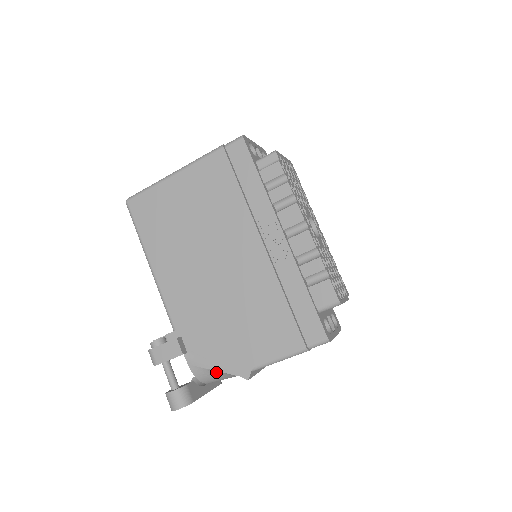
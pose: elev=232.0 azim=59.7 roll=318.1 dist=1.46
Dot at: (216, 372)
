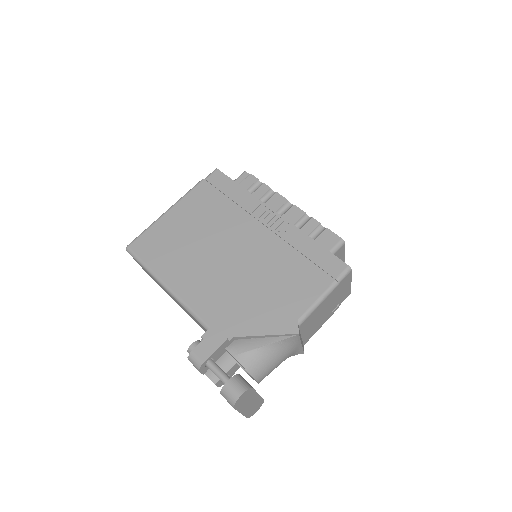
Dot at: (264, 349)
